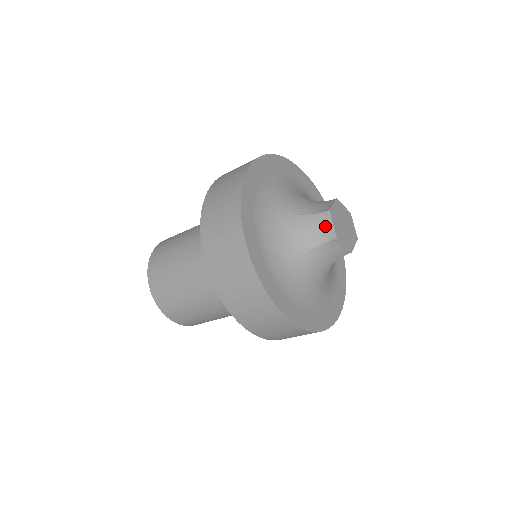
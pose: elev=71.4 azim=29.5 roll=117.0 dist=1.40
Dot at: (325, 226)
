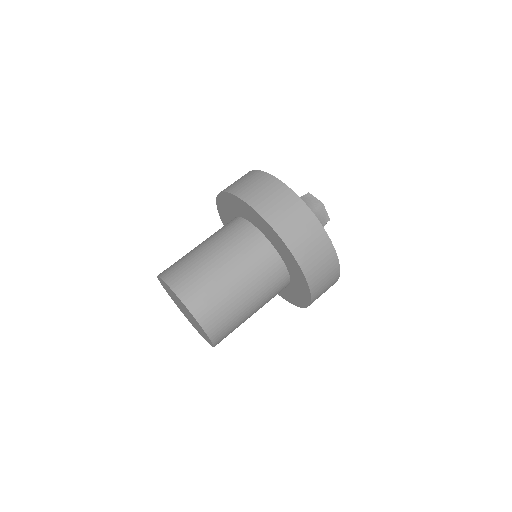
Dot at: (311, 200)
